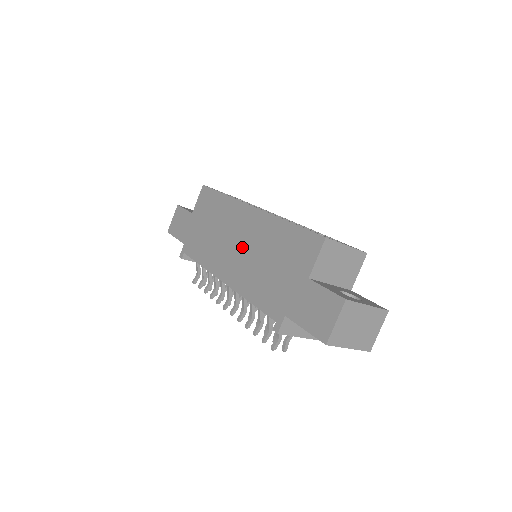
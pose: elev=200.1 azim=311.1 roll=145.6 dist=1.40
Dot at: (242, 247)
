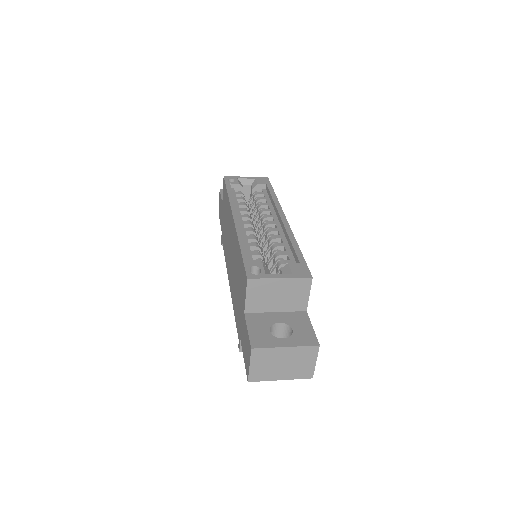
Dot at: (231, 256)
